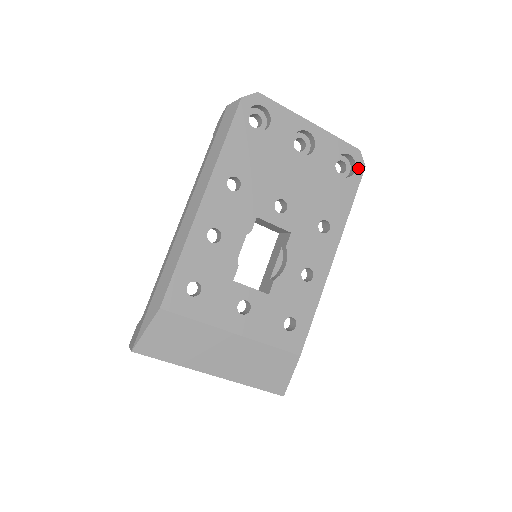
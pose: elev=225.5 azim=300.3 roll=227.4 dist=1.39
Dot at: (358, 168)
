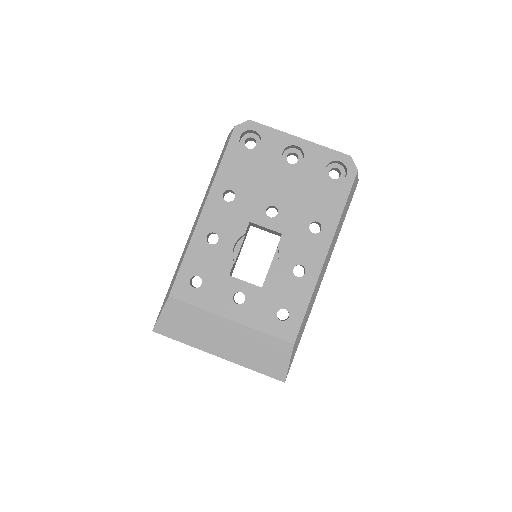
Dot at: (350, 172)
